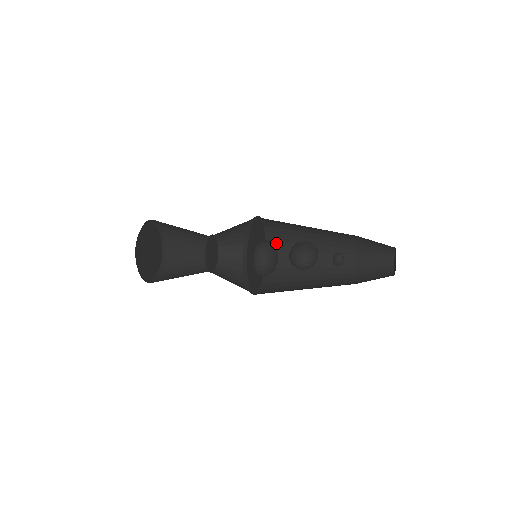
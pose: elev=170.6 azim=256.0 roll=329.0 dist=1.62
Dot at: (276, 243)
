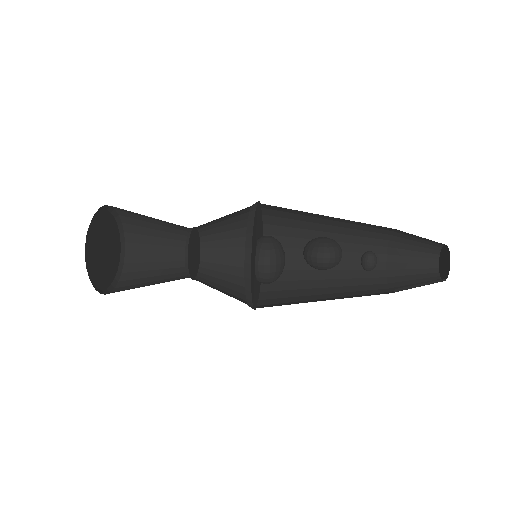
Dot at: occluded
